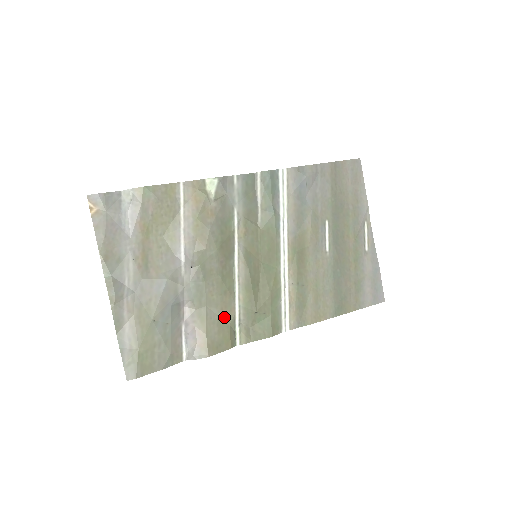
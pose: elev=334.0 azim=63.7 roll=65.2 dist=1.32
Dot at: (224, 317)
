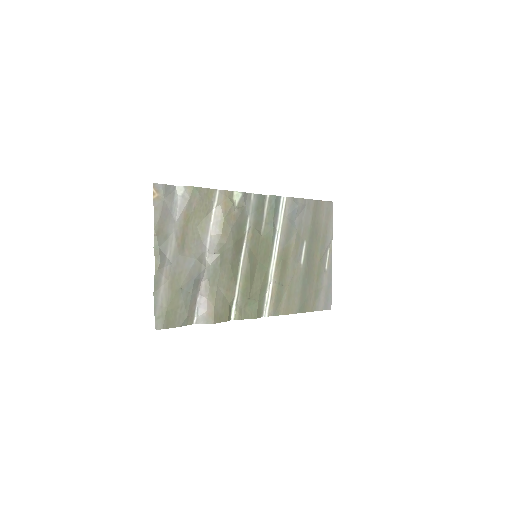
Dot at: (227, 297)
